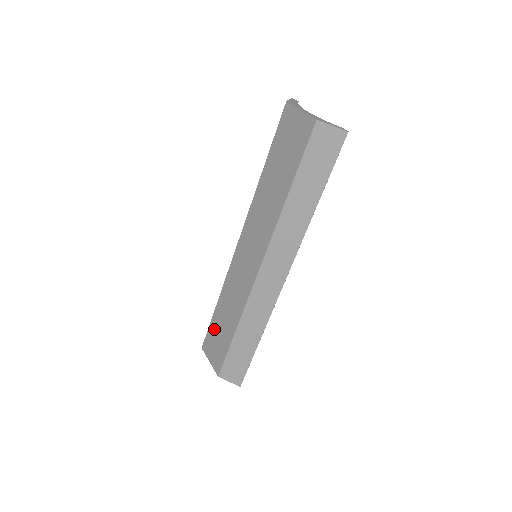
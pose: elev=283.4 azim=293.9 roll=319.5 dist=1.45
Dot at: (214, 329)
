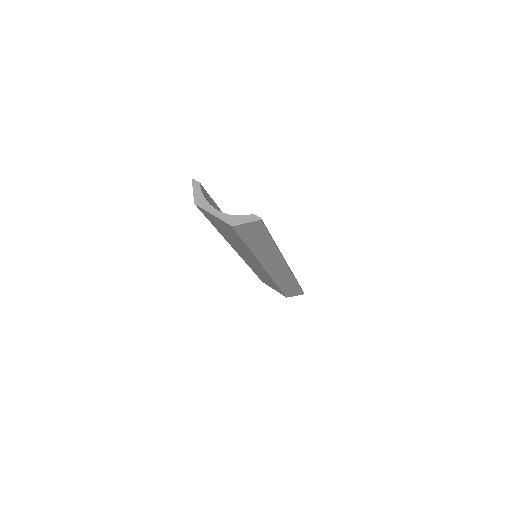
Dot at: (262, 279)
